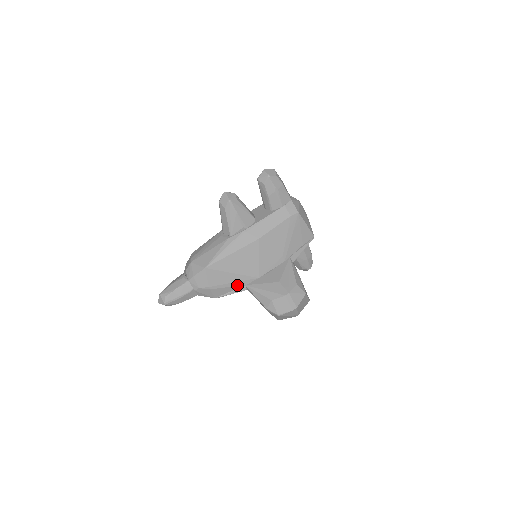
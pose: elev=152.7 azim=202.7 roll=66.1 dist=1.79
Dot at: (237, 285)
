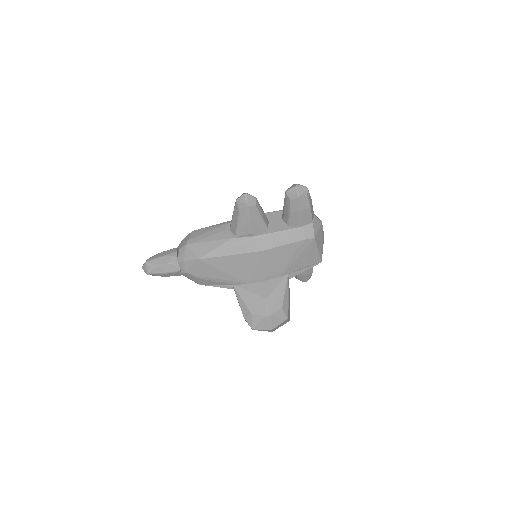
Dot at: (225, 282)
